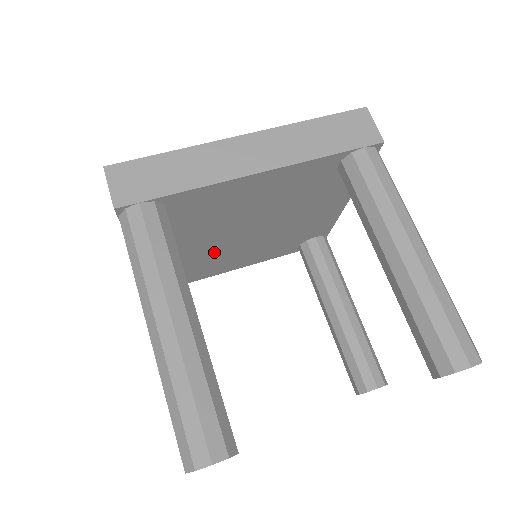
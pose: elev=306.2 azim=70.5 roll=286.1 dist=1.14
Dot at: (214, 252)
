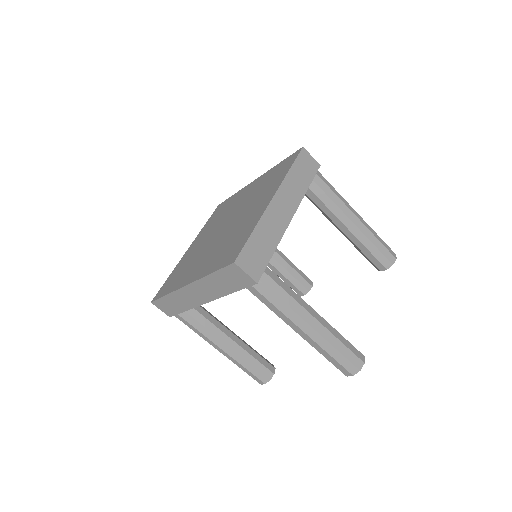
Dot at: occluded
